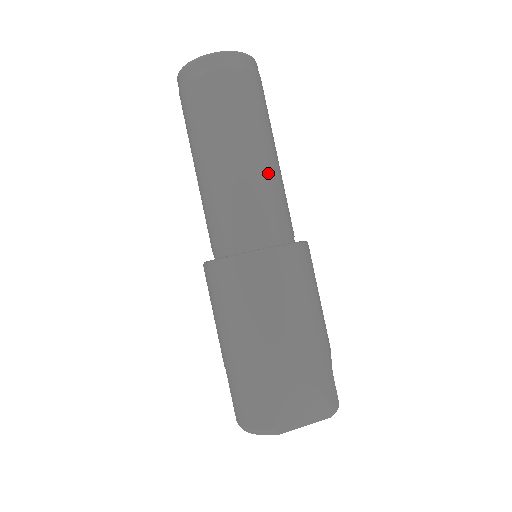
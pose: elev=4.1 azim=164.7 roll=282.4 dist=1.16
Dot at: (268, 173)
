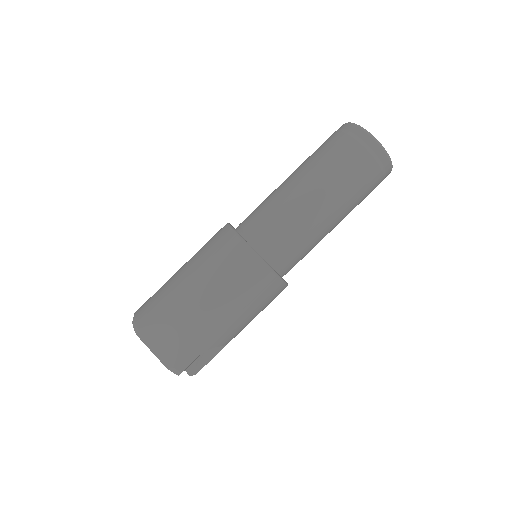
Dot at: (310, 221)
